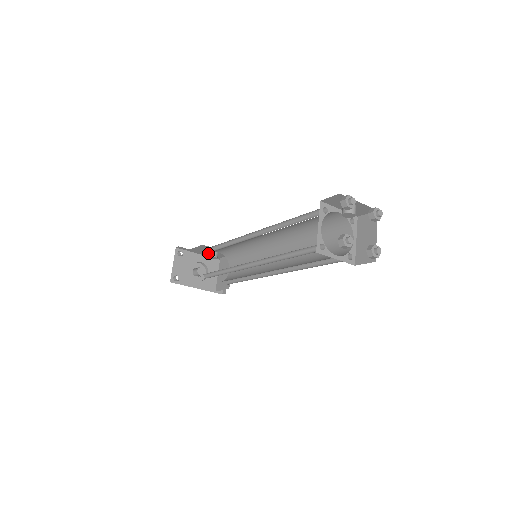
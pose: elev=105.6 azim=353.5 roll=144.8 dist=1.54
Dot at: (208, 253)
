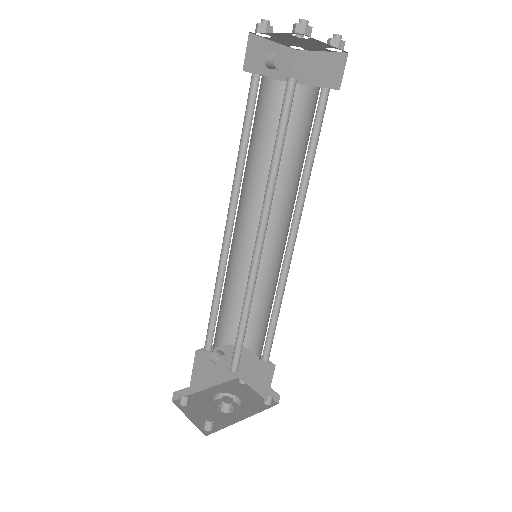
Dot at: (213, 373)
